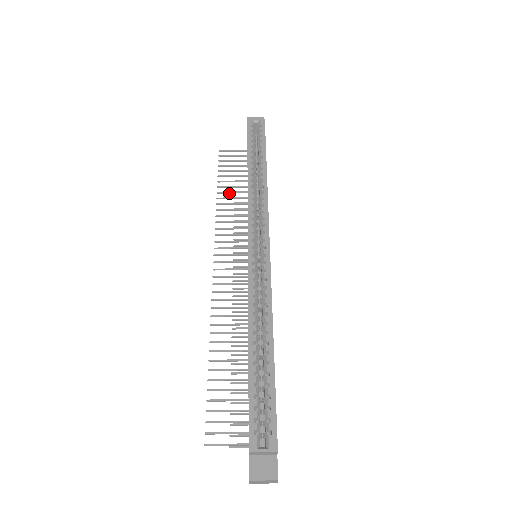
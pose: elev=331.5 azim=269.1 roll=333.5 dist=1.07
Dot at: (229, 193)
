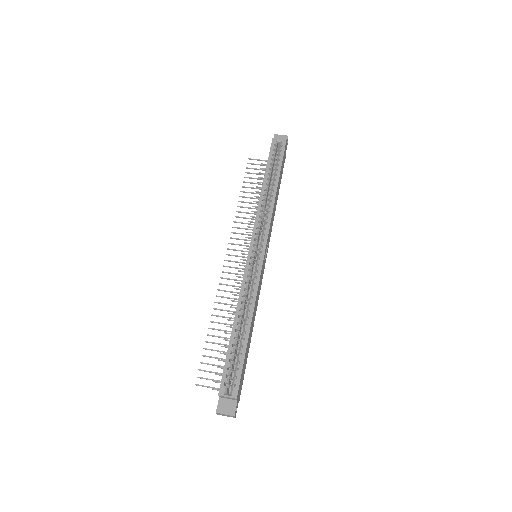
Dot at: occluded
